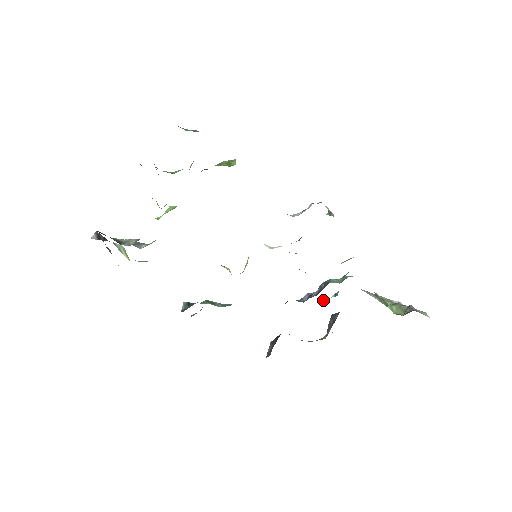
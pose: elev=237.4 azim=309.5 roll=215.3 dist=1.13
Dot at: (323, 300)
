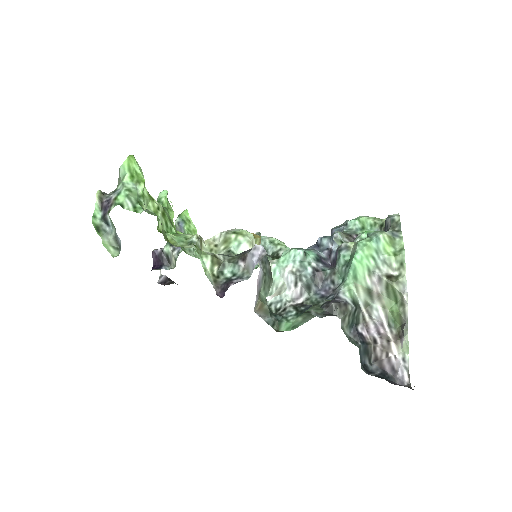
Dot at: occluded
